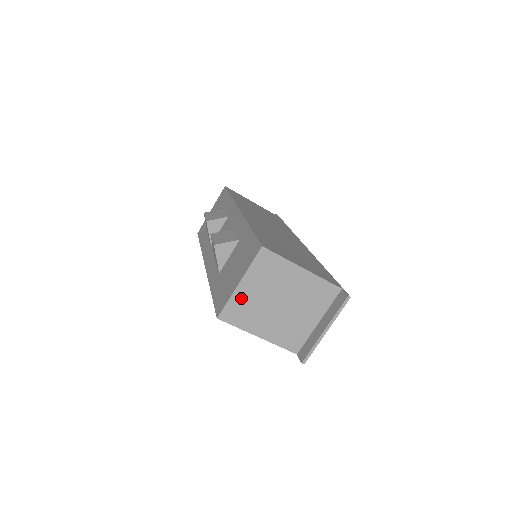
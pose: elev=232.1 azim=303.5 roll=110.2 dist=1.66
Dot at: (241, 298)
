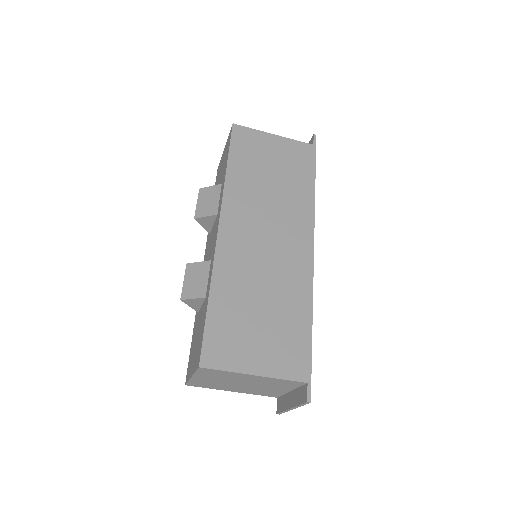
Dot at: (200, 381)
